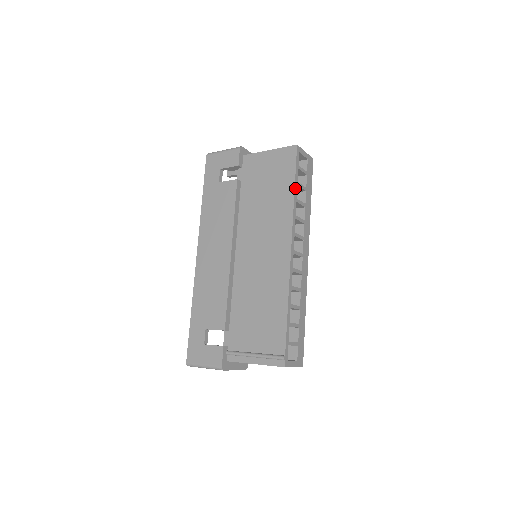
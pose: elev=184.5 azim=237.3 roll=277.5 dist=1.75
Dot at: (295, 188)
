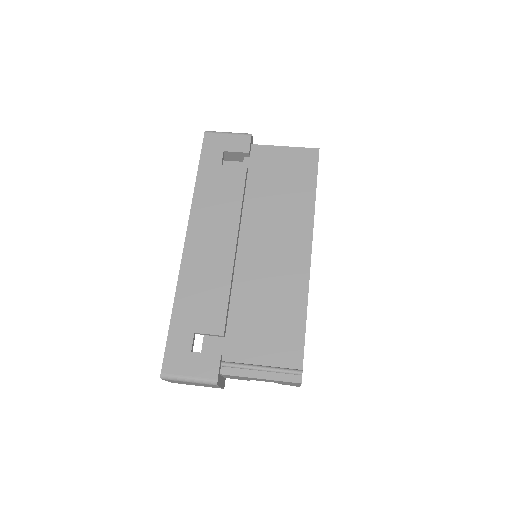
Dot at: occluded
